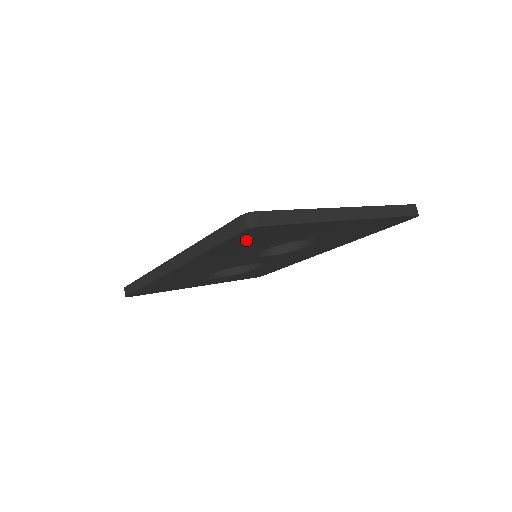
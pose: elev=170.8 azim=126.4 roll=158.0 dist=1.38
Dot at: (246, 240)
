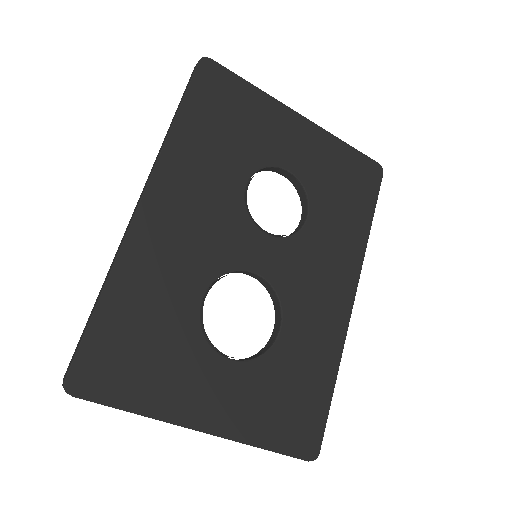
Dot at: (211, 105)
